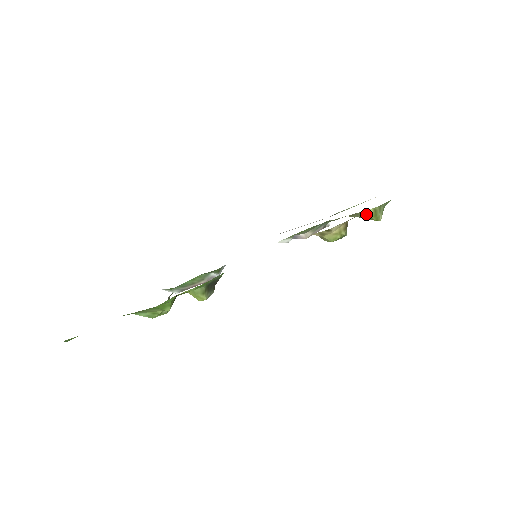
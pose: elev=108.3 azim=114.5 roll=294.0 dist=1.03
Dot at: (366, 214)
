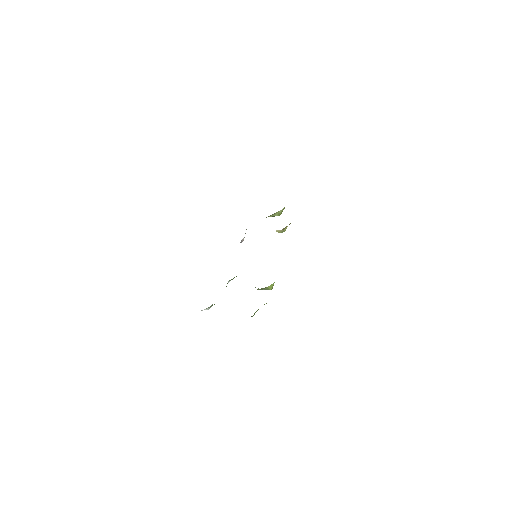
Dot at: (278, 213)
